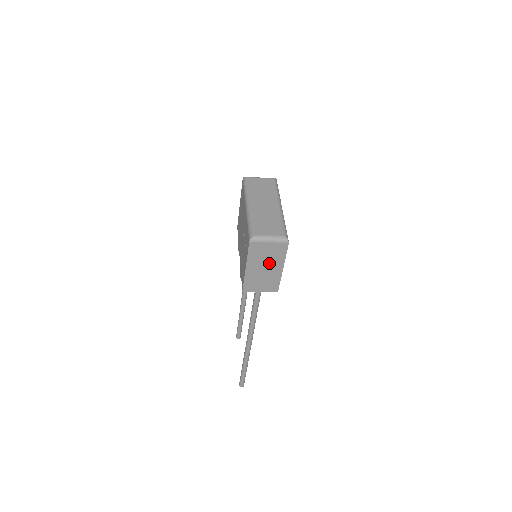
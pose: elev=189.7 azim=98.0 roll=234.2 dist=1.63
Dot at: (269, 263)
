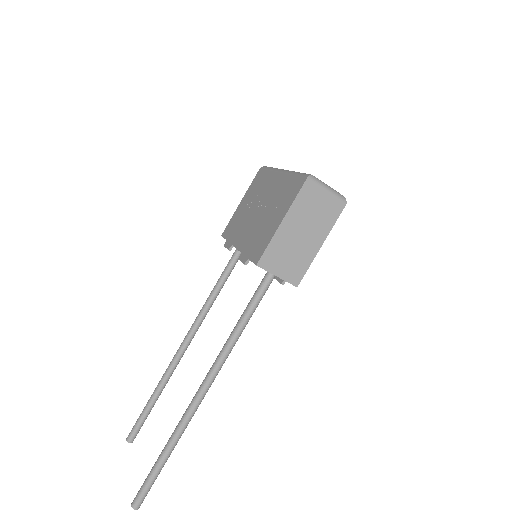
Dot at: (311, 227)
